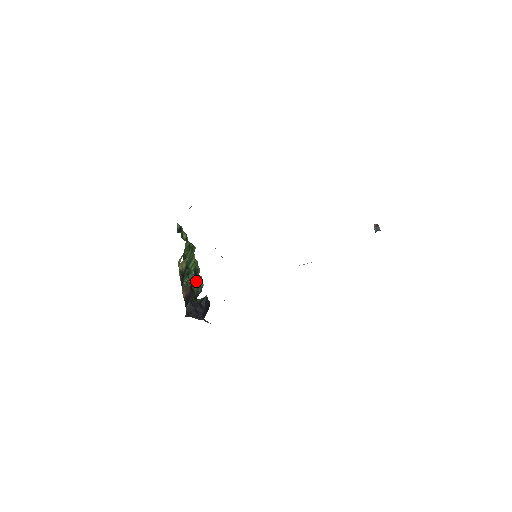
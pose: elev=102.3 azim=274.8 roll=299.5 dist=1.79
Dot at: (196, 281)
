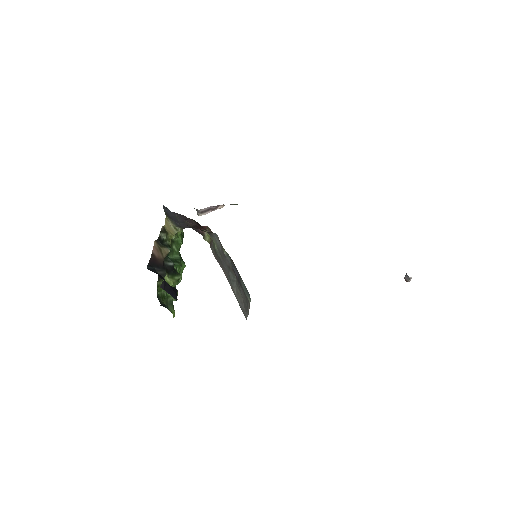
Dot at: (171, 279)
